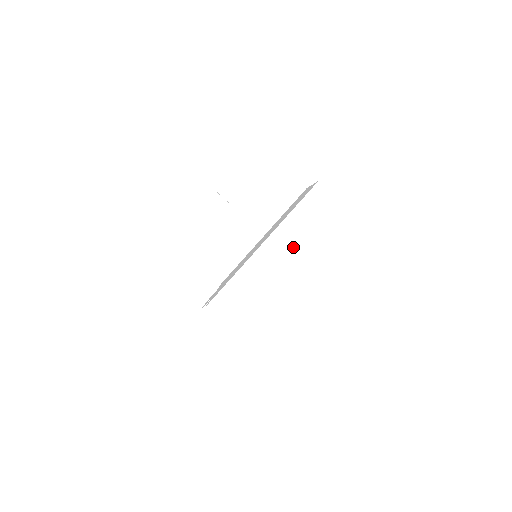
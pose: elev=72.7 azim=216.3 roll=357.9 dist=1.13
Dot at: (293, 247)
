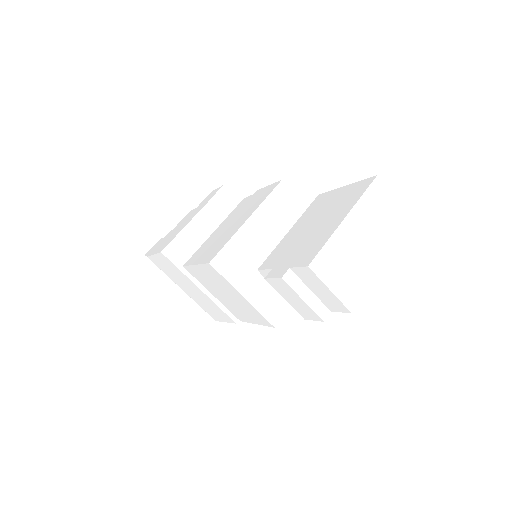
Dot at: (364, 222)
